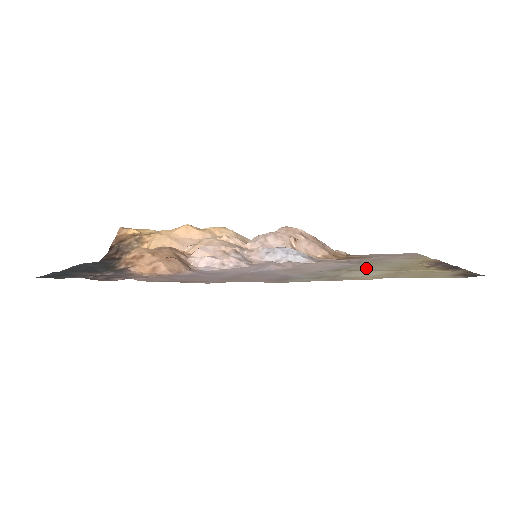
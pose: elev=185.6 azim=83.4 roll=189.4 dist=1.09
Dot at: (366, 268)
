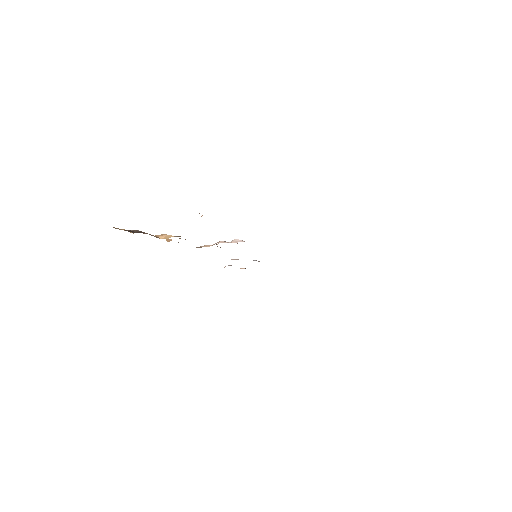
Dot at: occluded
